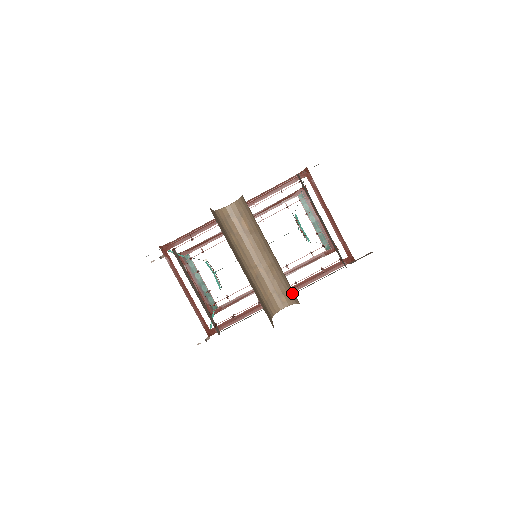
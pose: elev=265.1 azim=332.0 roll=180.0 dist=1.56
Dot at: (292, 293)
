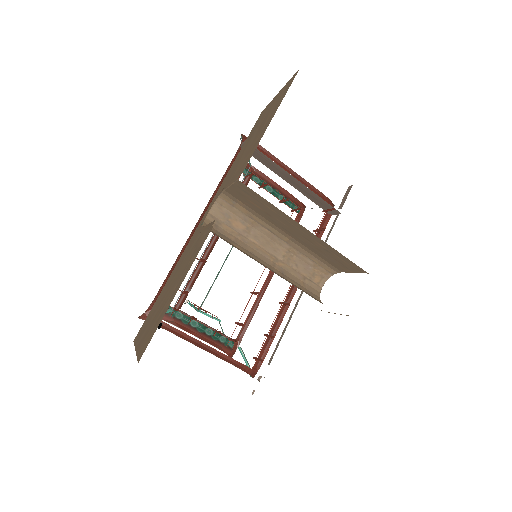
Dot at: (325, 267)
